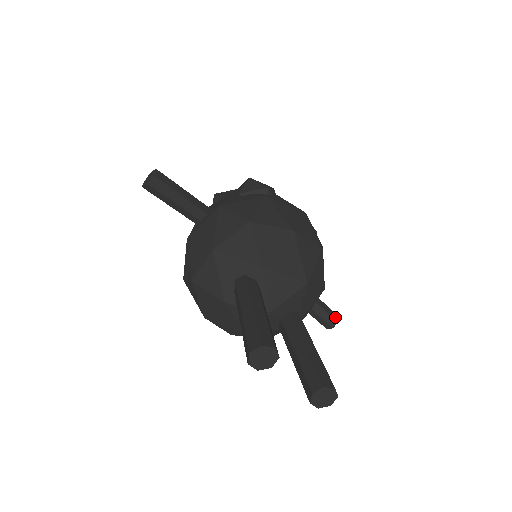
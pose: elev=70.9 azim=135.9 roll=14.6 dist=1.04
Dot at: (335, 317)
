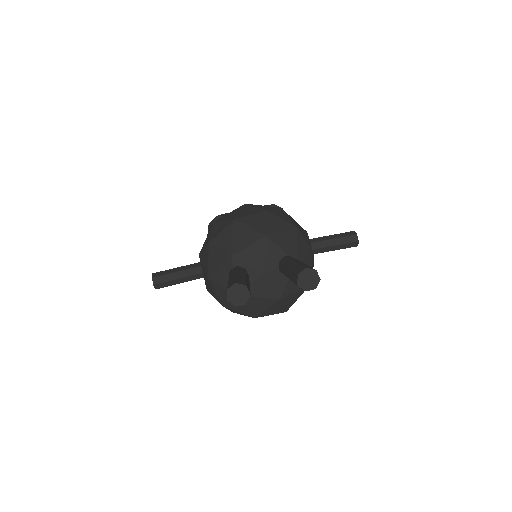
Dot at: (352, 234)
